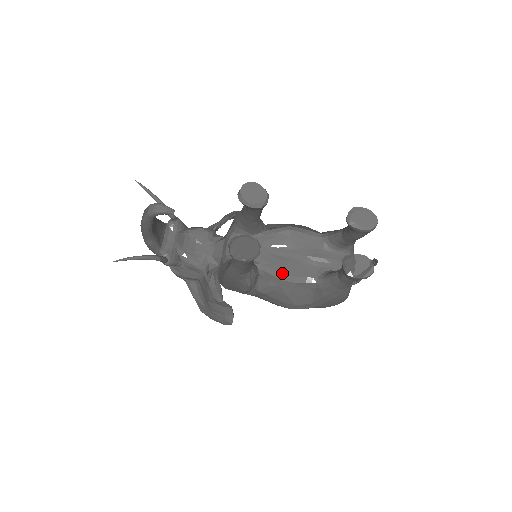
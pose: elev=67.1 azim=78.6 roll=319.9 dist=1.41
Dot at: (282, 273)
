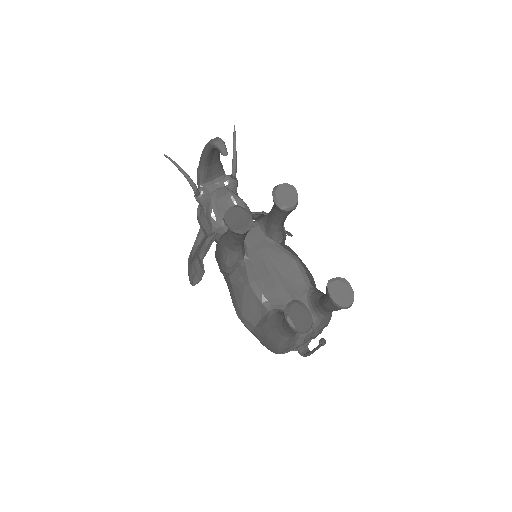
Dot at: (254, 278)
